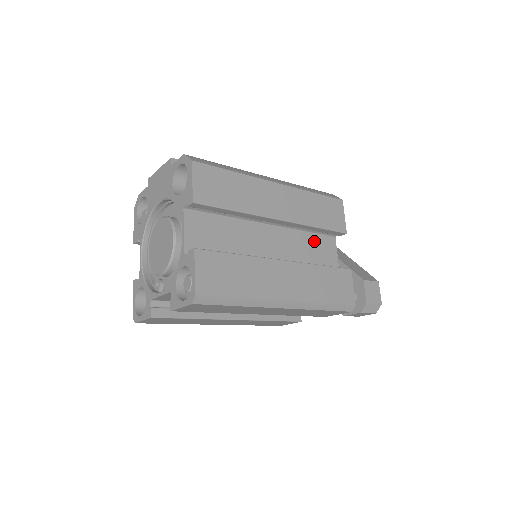
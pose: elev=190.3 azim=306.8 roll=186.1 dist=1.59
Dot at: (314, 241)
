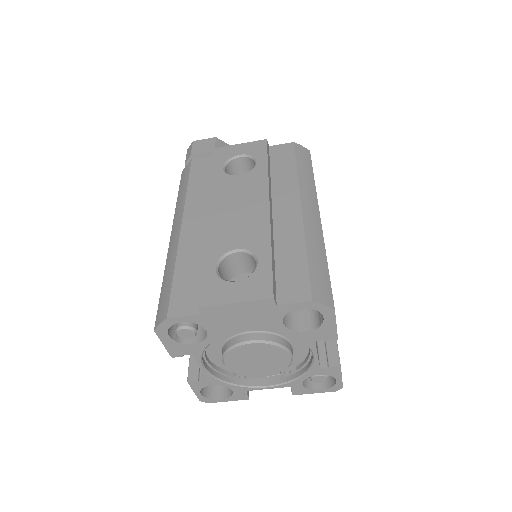
Dot at: occluded
